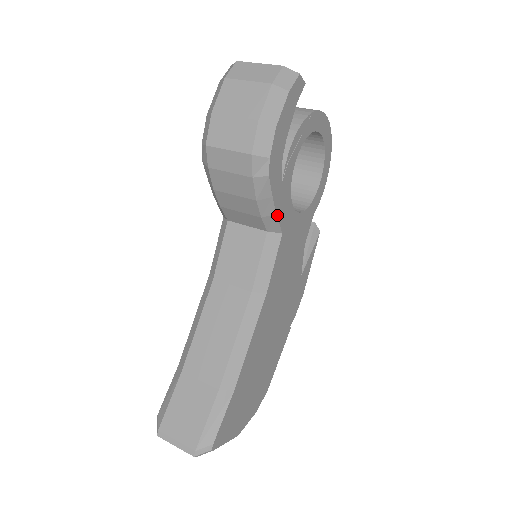
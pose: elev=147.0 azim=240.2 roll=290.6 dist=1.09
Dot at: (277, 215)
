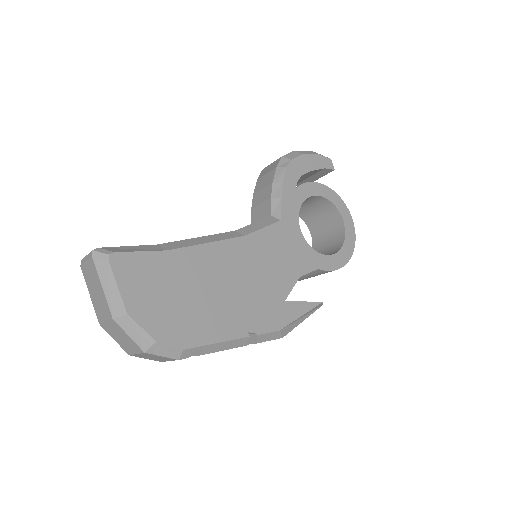
Dot at: (282, 200)
